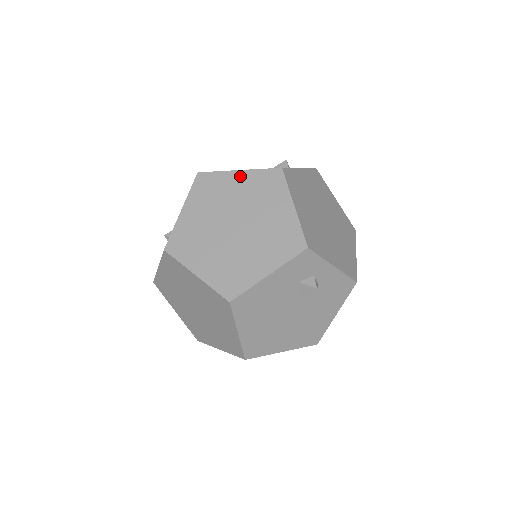
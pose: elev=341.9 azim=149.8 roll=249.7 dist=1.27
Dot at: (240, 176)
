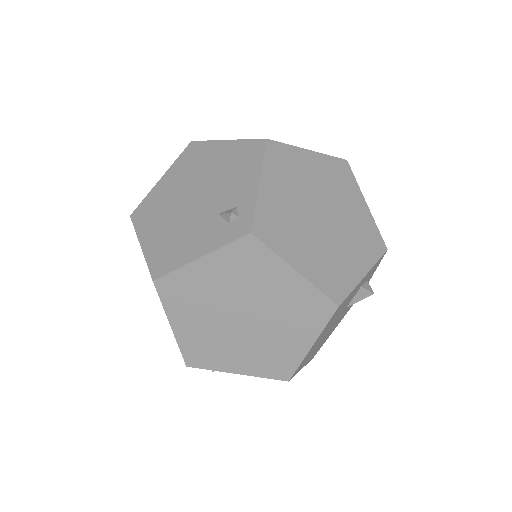
Dot at: (313, 157)
